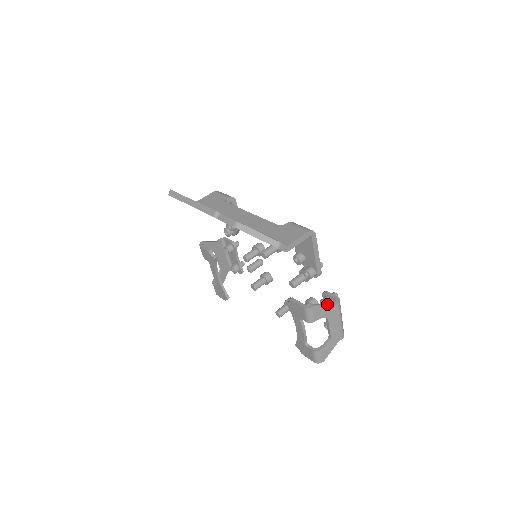
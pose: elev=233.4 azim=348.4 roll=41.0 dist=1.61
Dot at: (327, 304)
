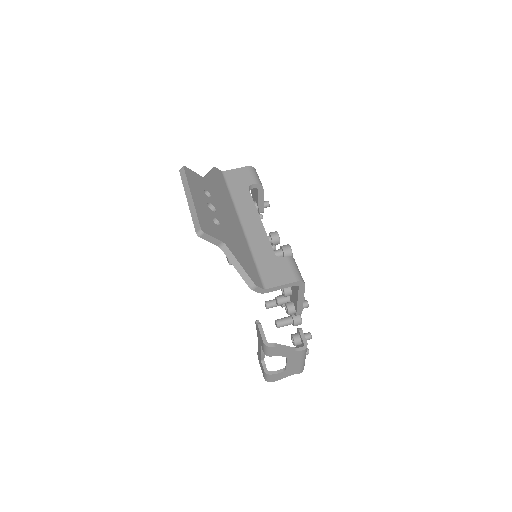
Dot at: (290, 347)
